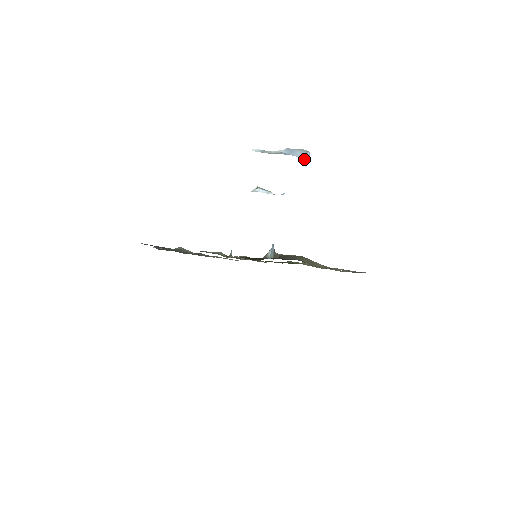
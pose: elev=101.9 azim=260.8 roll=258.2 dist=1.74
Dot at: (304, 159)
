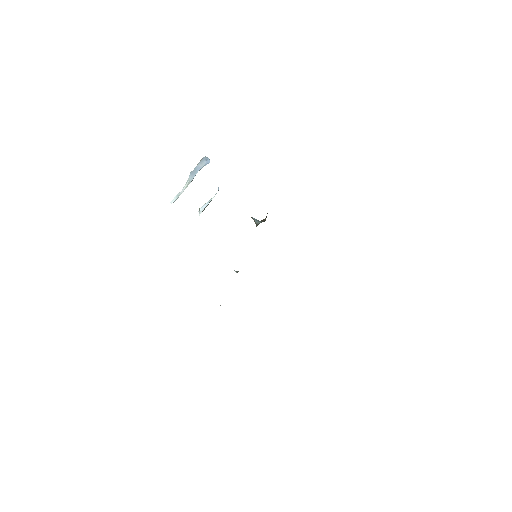
Dot at: (206, 162)
